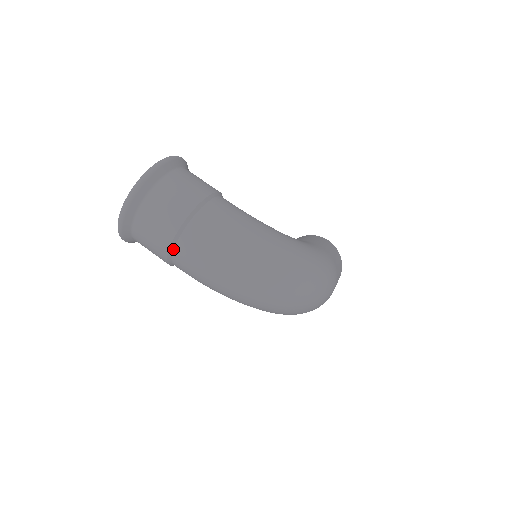
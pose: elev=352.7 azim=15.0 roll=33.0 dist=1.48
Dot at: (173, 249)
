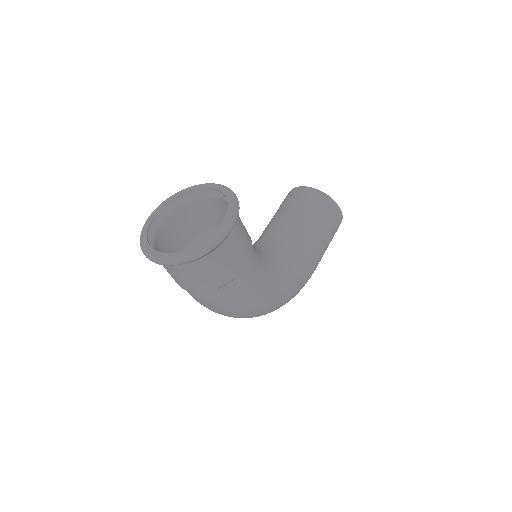
Dot at: occluded
